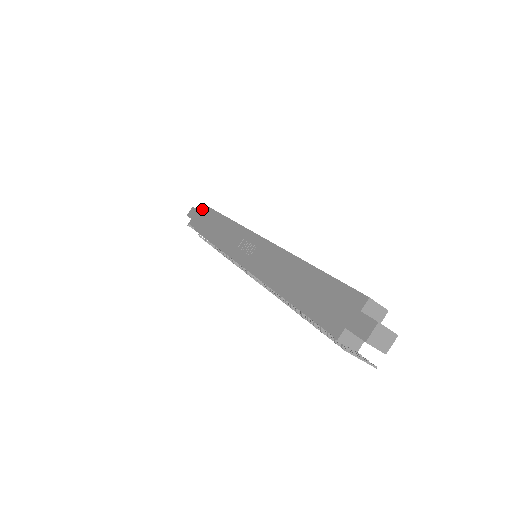
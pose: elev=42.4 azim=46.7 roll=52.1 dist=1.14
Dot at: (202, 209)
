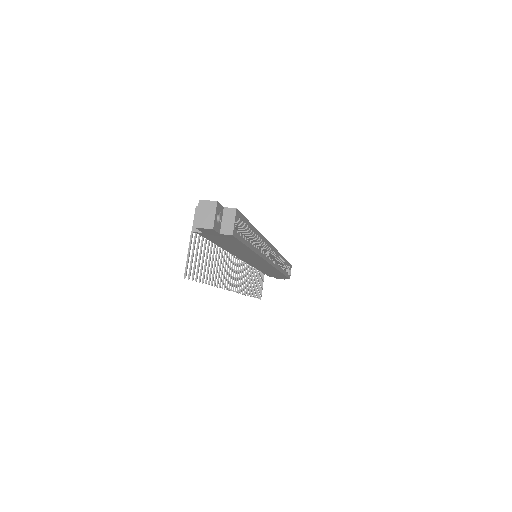
Dot at: occluded
